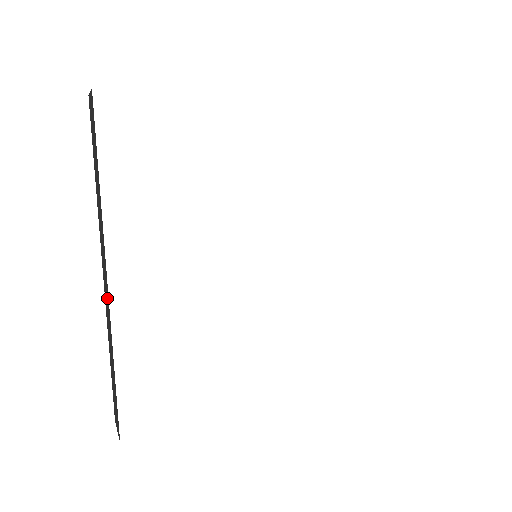
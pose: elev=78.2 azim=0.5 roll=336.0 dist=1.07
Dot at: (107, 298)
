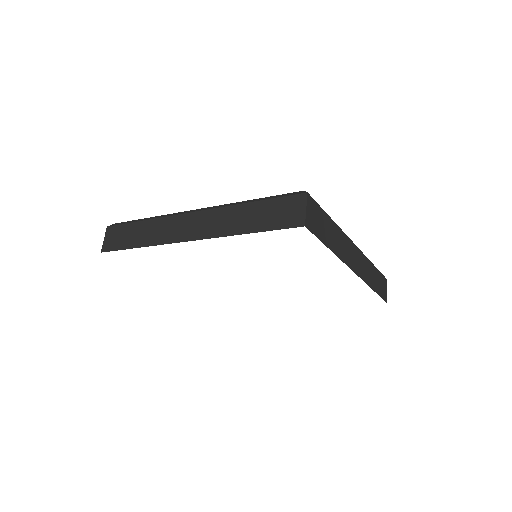
Dot at: occluded
